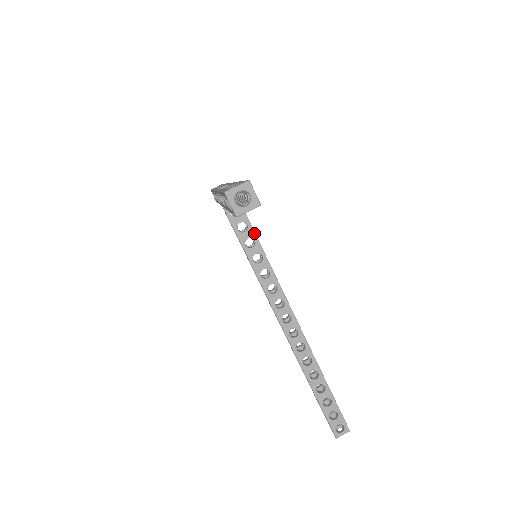
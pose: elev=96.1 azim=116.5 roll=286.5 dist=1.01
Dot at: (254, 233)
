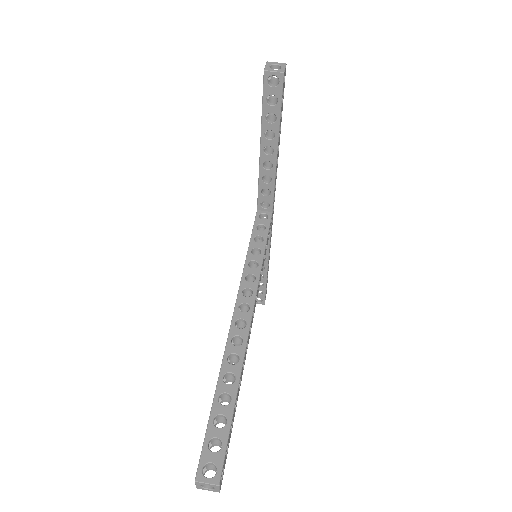
Dot at: (267, 235)
